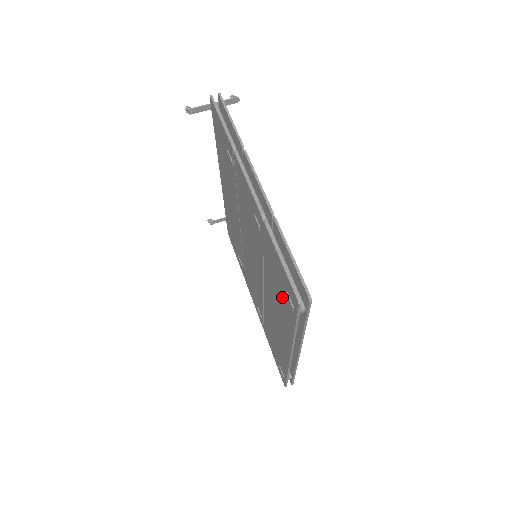
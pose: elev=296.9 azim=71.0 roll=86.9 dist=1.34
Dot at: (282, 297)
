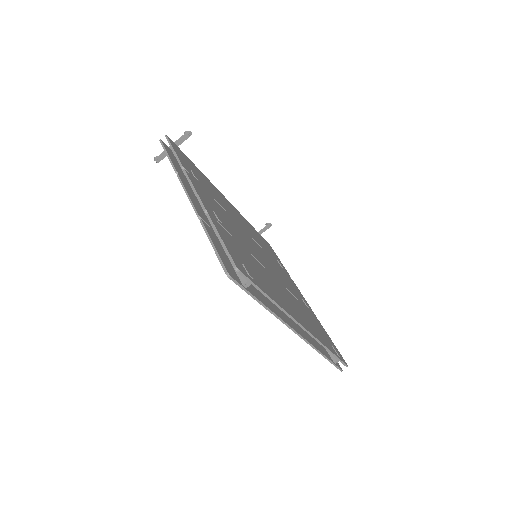
Dot at: occluded
